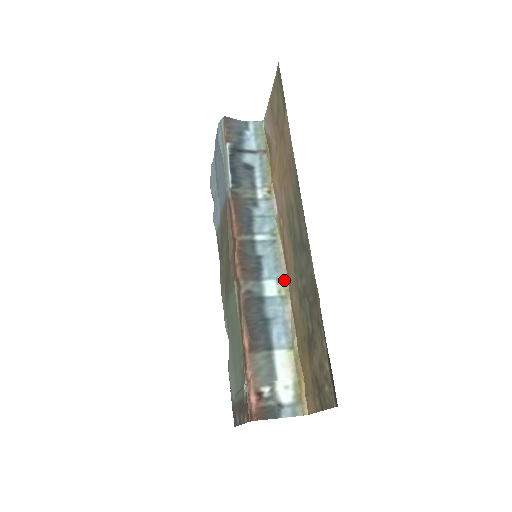
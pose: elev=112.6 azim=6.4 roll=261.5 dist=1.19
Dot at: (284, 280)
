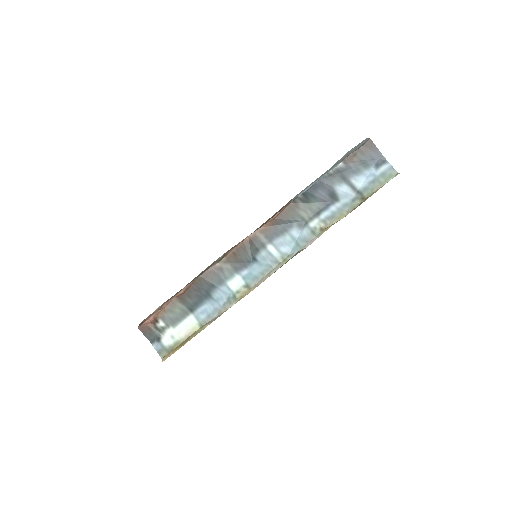
Dot at: (249, 290)
